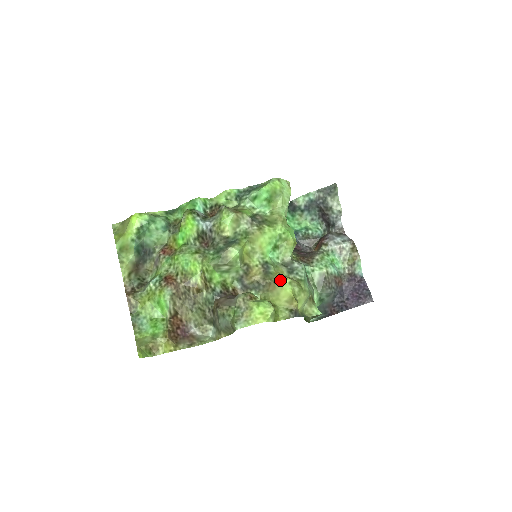
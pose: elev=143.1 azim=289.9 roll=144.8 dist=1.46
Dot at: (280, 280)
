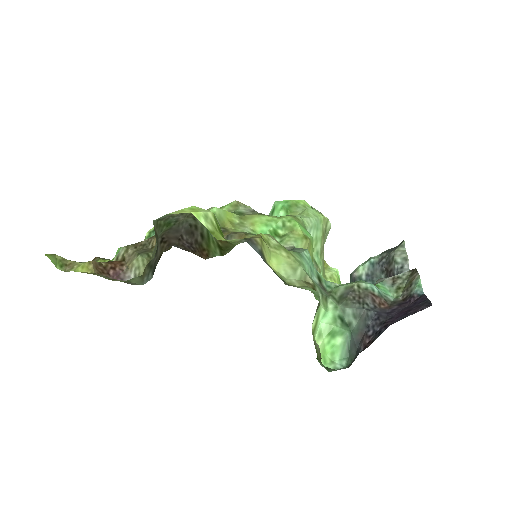
Dot at: occluded
